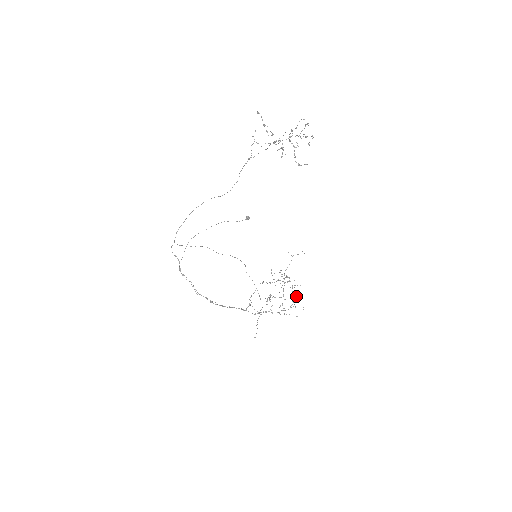
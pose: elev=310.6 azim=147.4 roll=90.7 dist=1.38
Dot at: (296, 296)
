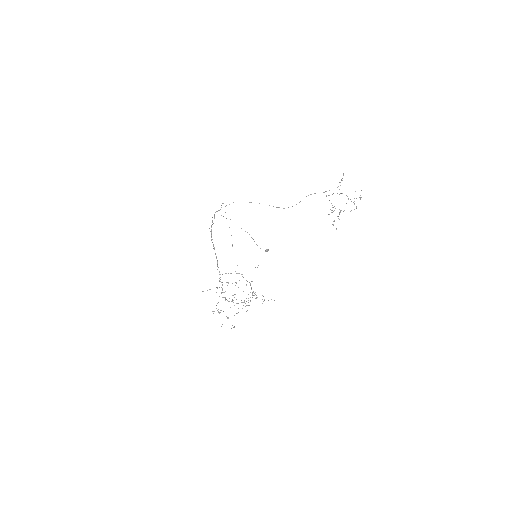
Dot at: (250, 300)
